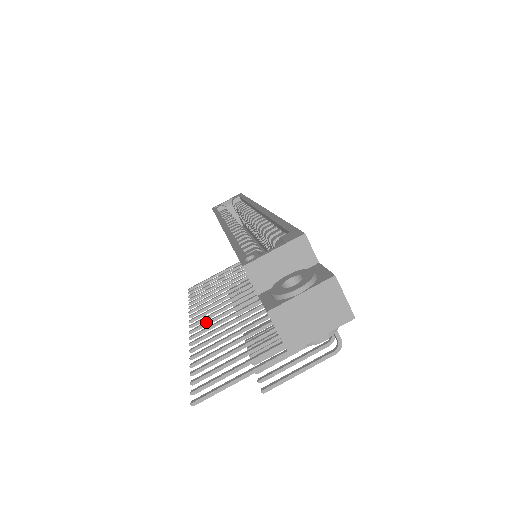
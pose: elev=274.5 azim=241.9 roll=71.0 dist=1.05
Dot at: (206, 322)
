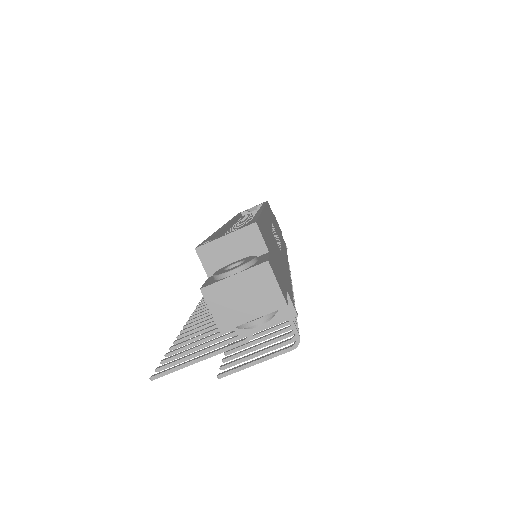
Dot at: occluded
